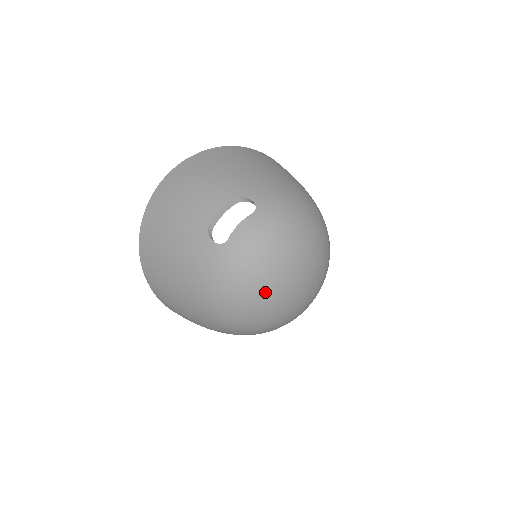
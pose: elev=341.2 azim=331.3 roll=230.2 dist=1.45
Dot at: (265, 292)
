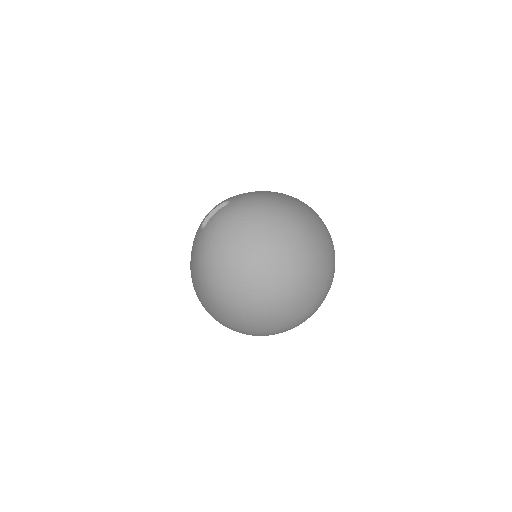
Dot at: (225, 257)
